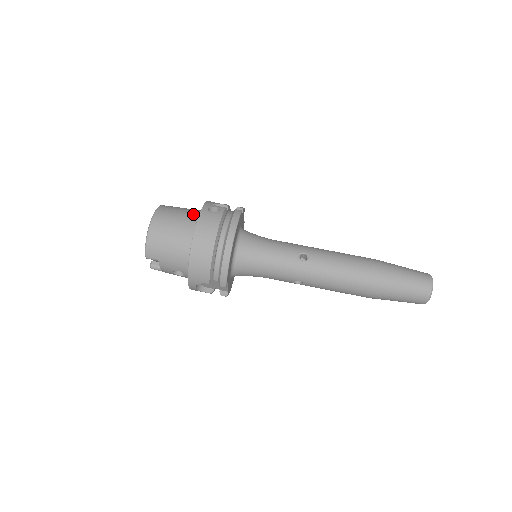
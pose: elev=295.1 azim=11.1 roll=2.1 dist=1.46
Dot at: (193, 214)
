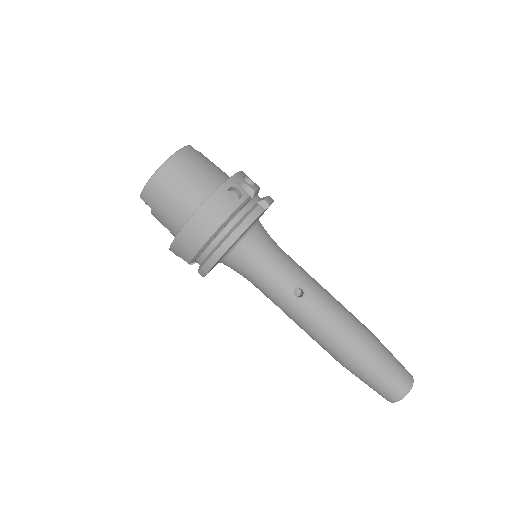
Dot at: (212, 181)
